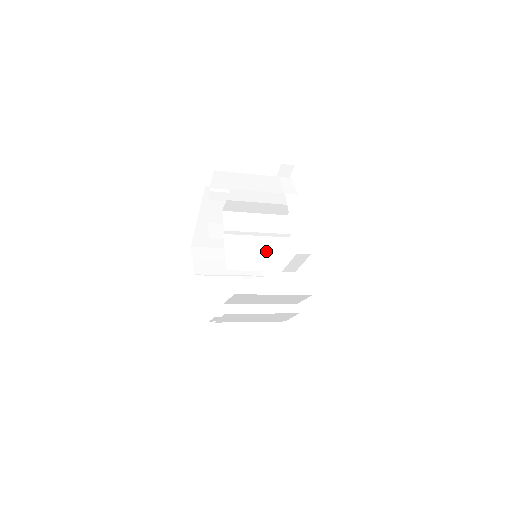
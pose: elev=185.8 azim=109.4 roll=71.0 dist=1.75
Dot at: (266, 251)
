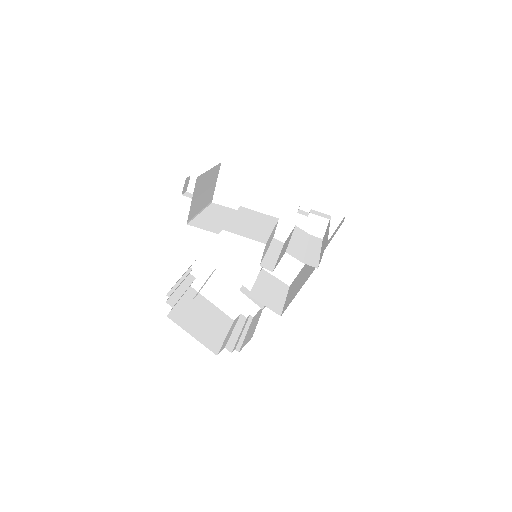
Dot at: occluded
